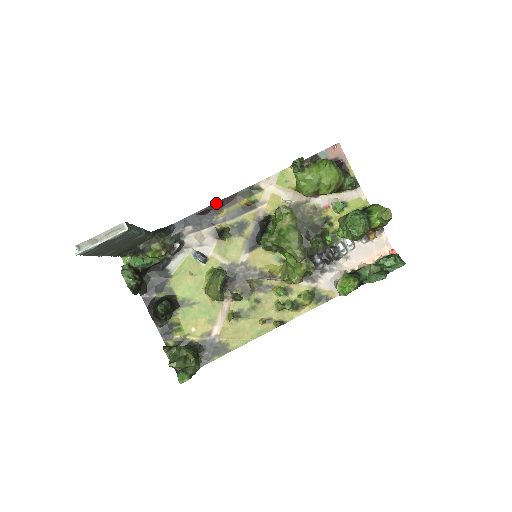
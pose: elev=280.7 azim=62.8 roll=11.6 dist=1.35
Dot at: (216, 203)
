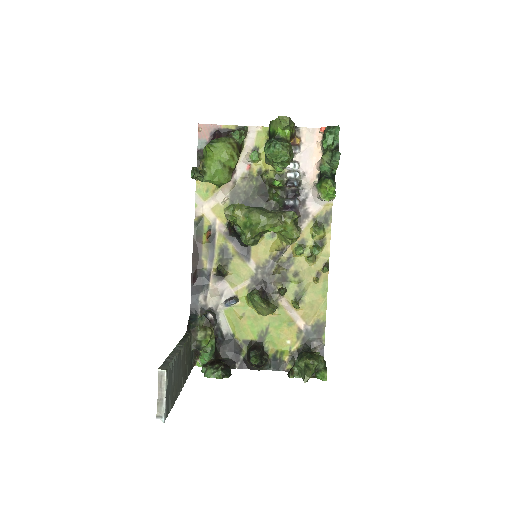
Dot at: (192, 263)
